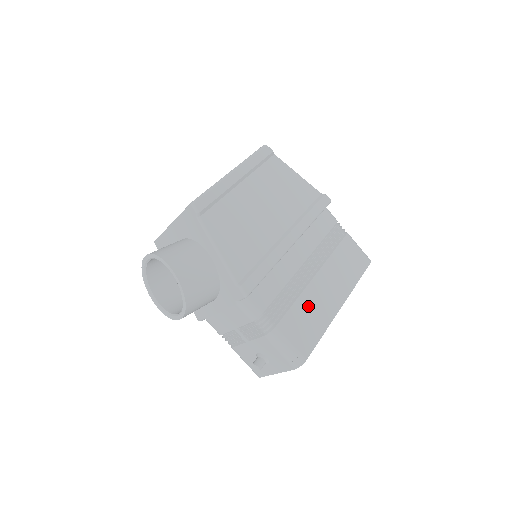
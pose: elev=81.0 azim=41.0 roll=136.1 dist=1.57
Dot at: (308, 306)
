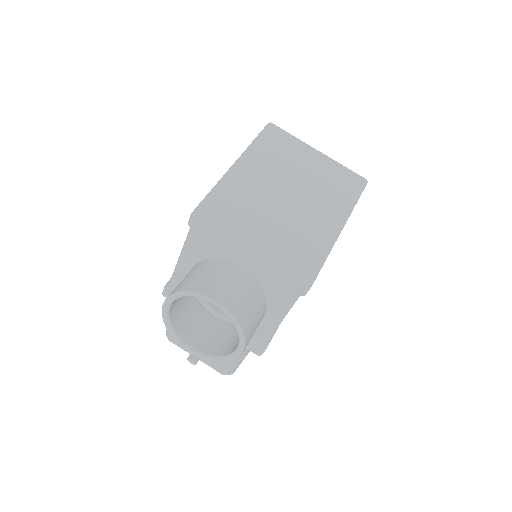
Dot at: occluded
